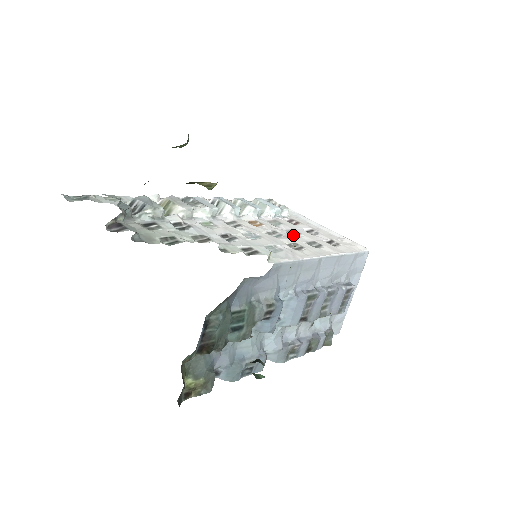
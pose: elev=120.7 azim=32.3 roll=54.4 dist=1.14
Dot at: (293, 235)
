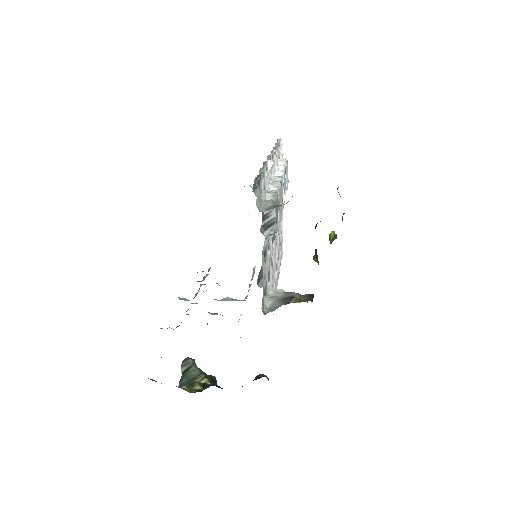
Dot at: occluded
